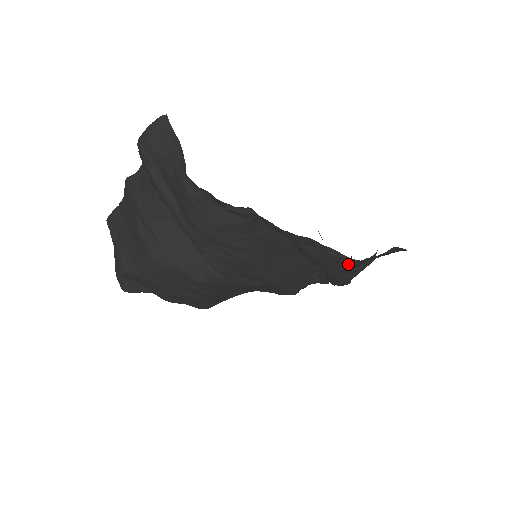
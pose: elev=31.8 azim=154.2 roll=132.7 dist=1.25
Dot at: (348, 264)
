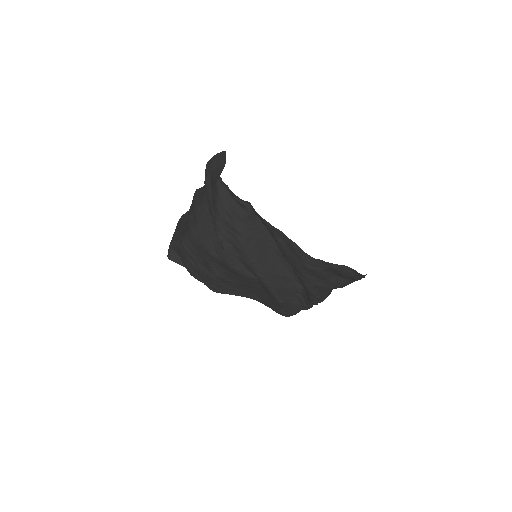
Dot at: (305, 259)
